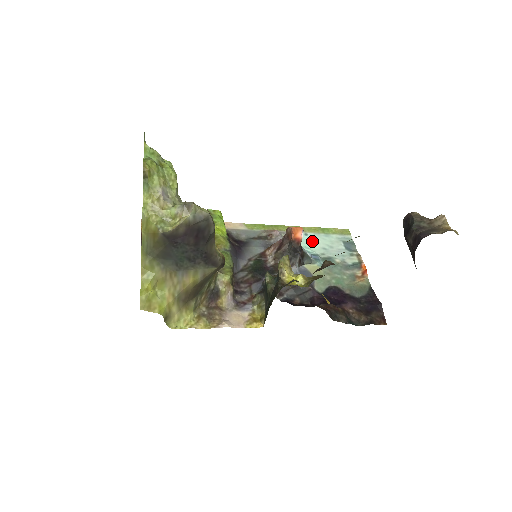
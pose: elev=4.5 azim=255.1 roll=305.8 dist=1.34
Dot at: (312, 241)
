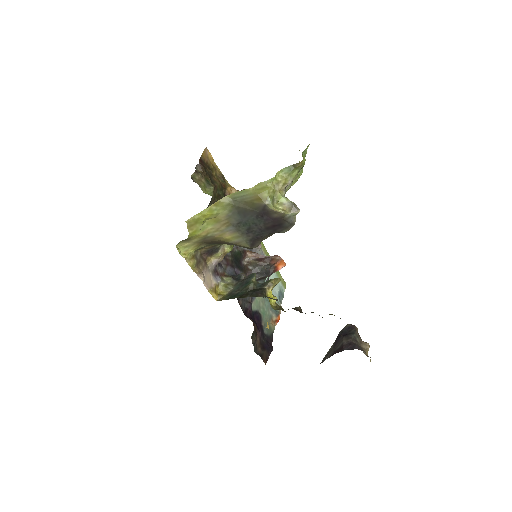
Dot at: occluded
